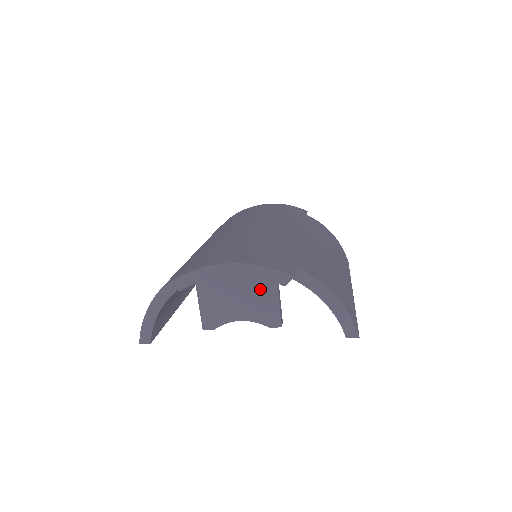
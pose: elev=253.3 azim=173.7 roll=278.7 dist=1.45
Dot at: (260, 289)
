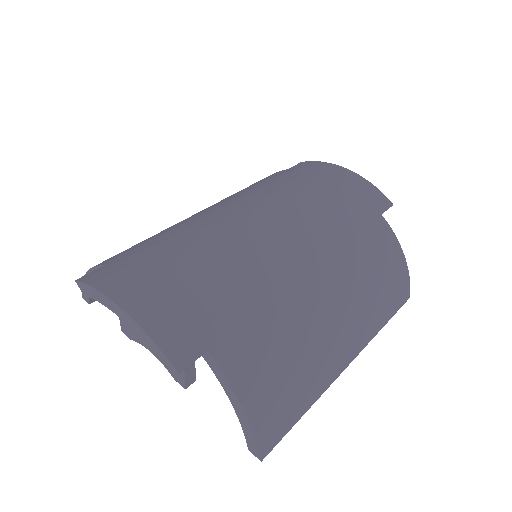
Dot at: occluded
